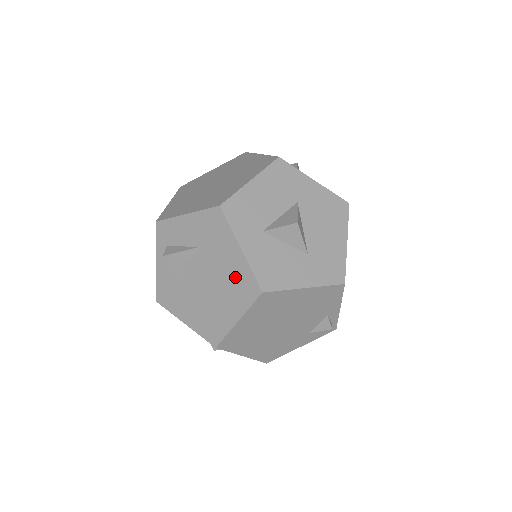
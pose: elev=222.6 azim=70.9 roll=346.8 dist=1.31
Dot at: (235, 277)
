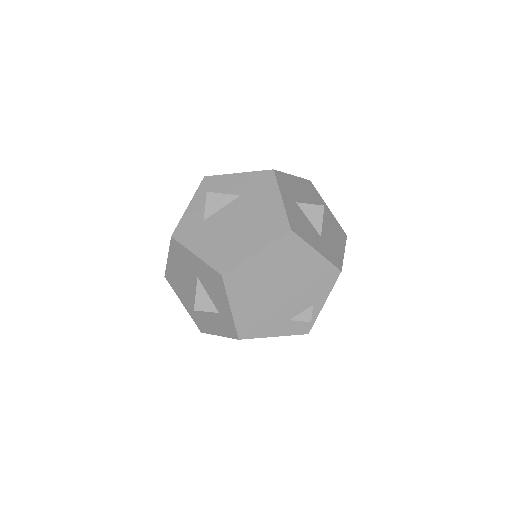
Dot at: (268, 218)
